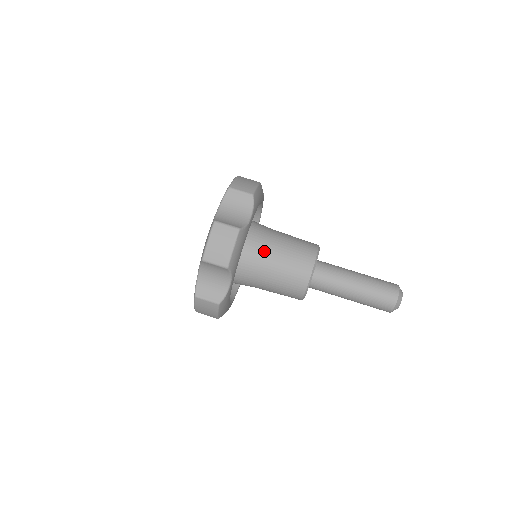
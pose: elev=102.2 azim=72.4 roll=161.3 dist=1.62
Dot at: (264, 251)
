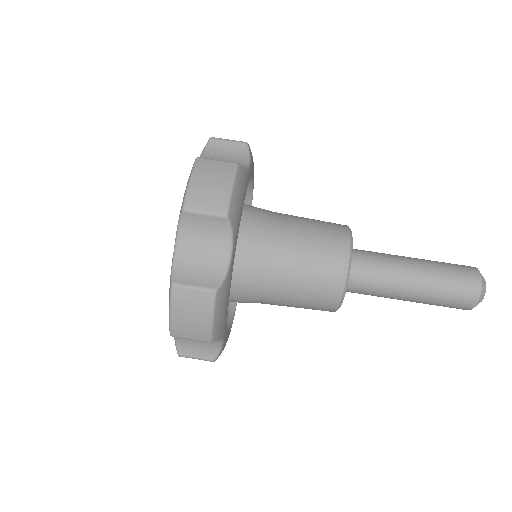
Dot at: (272, 225)
